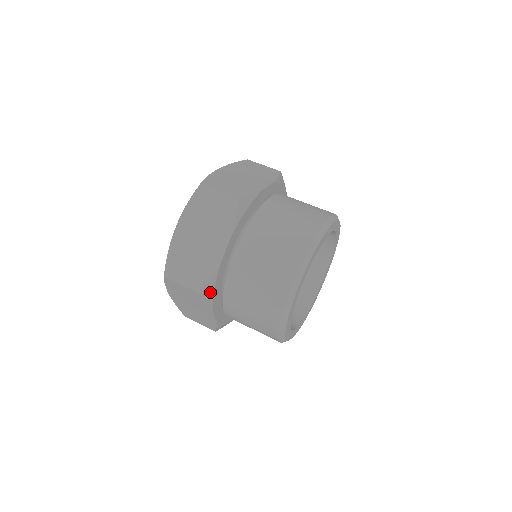
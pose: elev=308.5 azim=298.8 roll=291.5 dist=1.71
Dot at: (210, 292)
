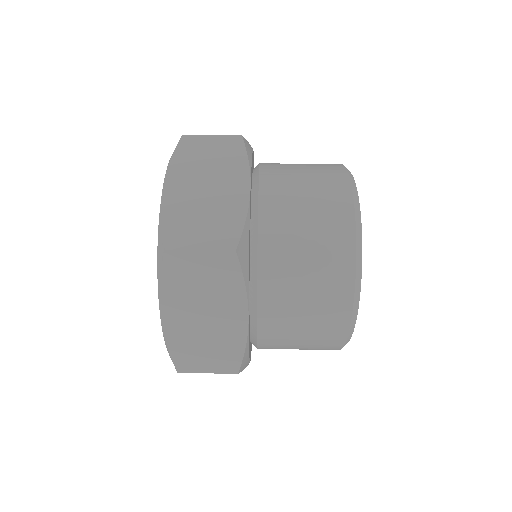
Dot at: (245, 253)
